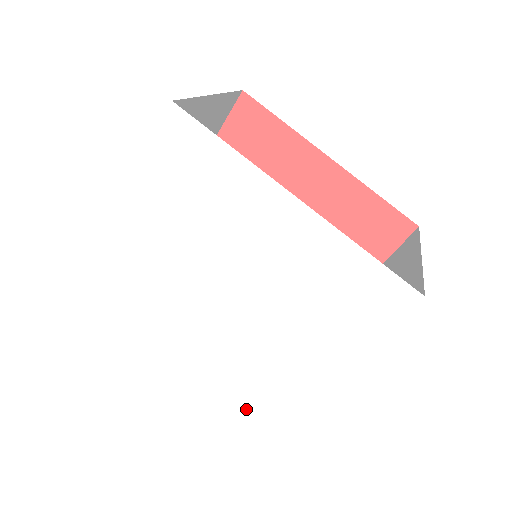
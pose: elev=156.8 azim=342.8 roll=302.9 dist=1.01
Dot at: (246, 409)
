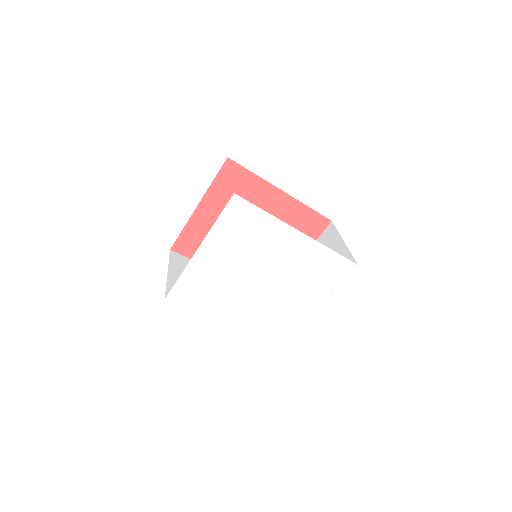
Dot at: (270, 340)
